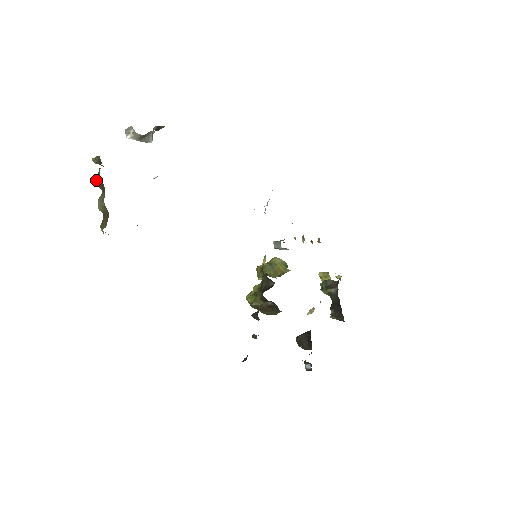
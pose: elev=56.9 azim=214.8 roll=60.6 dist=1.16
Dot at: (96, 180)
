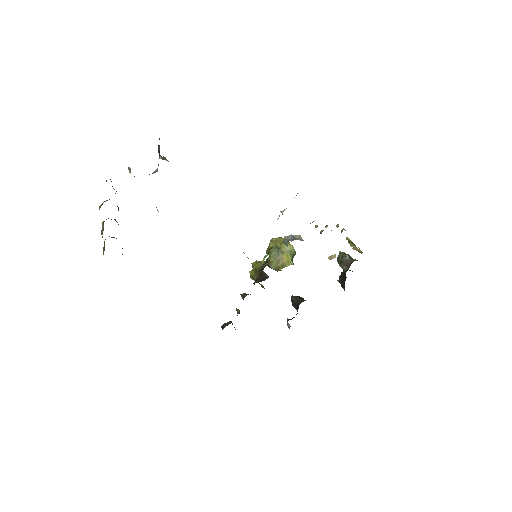
Dot at: occluded
